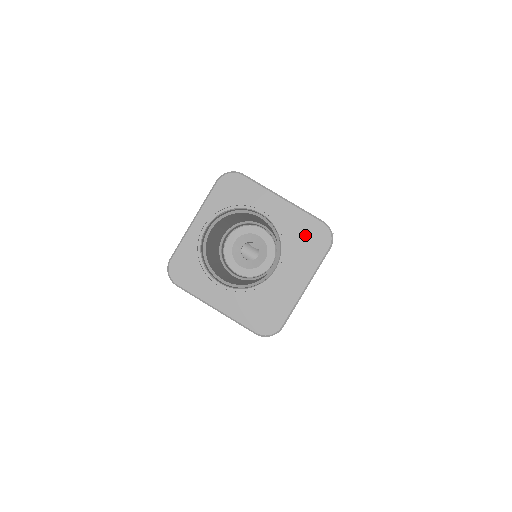
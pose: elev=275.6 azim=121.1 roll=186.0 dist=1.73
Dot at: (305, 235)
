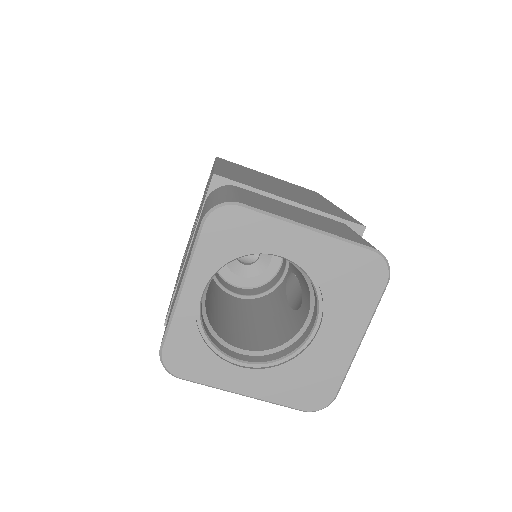
Dot at: (350, 274)
